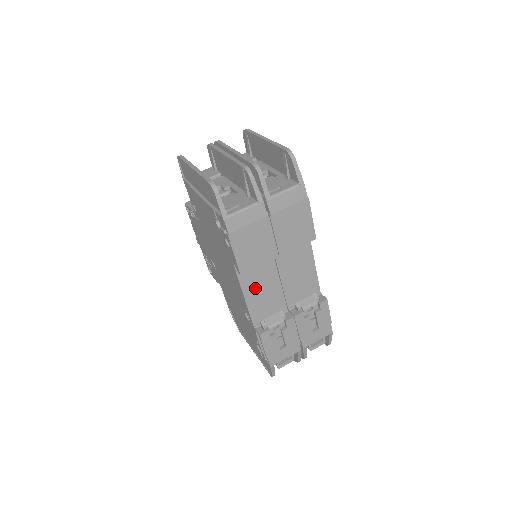
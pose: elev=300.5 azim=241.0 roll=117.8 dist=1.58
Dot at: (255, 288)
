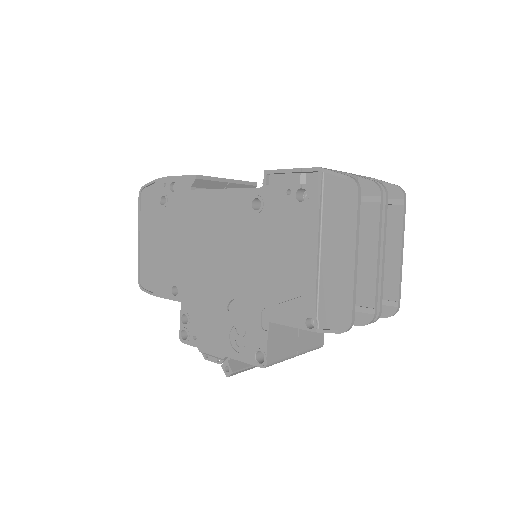
Dot at: occluded
